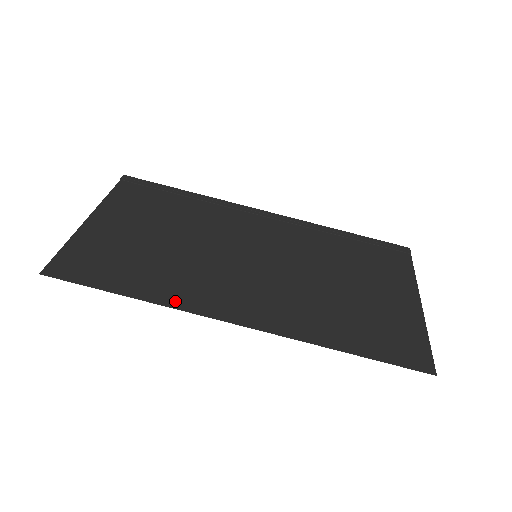
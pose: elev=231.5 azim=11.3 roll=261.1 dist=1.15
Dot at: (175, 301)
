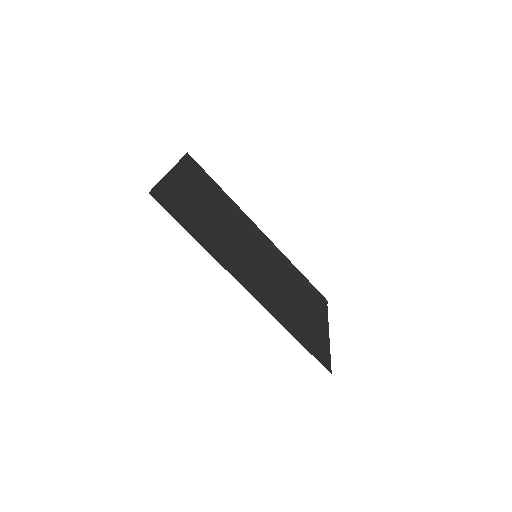
Dot at: (218, 257)
